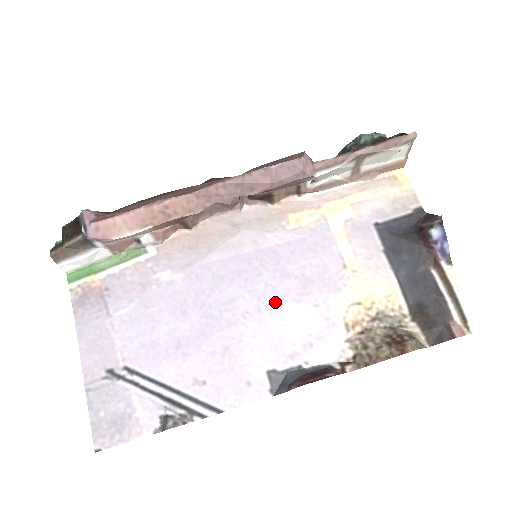
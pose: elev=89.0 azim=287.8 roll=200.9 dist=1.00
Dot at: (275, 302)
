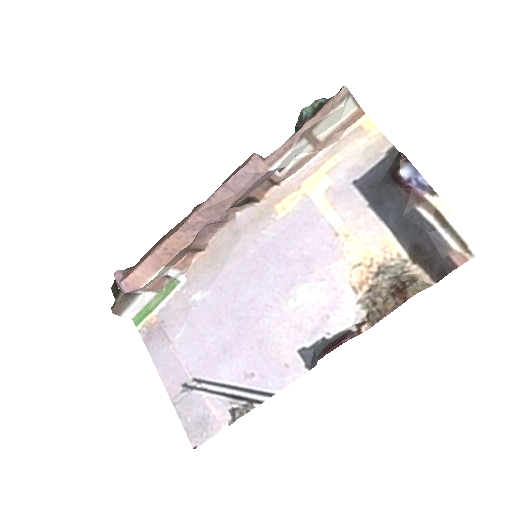
Dot at: (287, 289)
